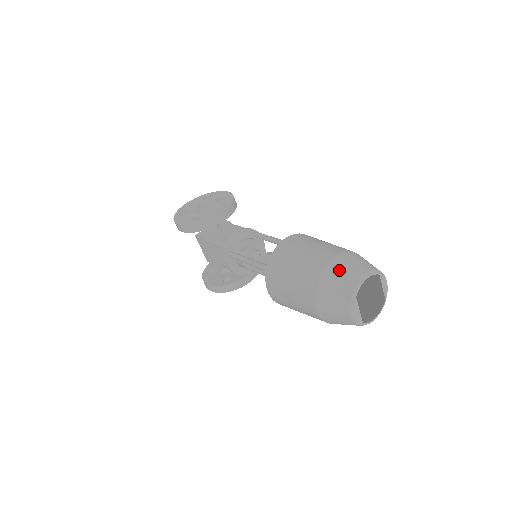
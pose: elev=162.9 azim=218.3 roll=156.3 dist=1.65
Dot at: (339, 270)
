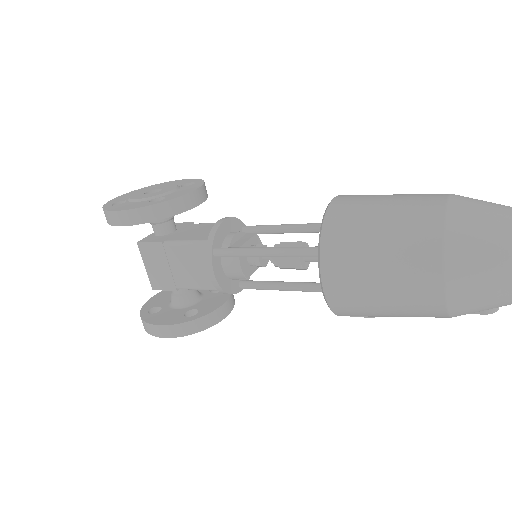
Dot at: (473, 208)
